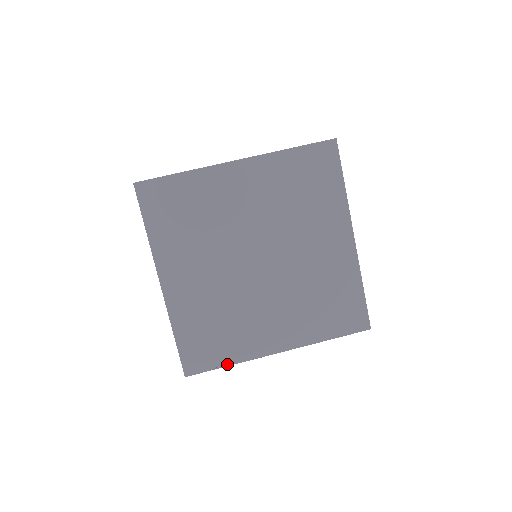
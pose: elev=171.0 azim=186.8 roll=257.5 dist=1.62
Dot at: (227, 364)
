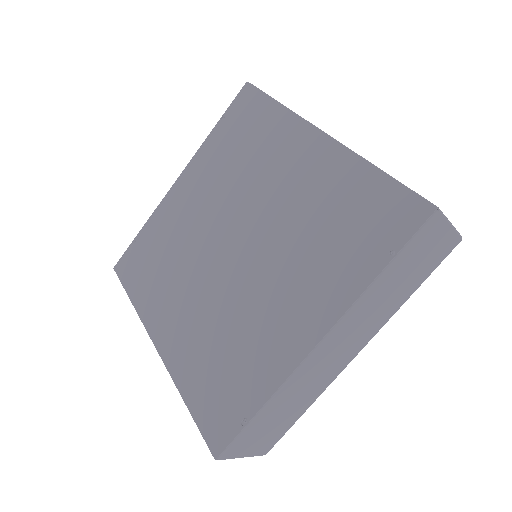
Dot at: (257, 408)
